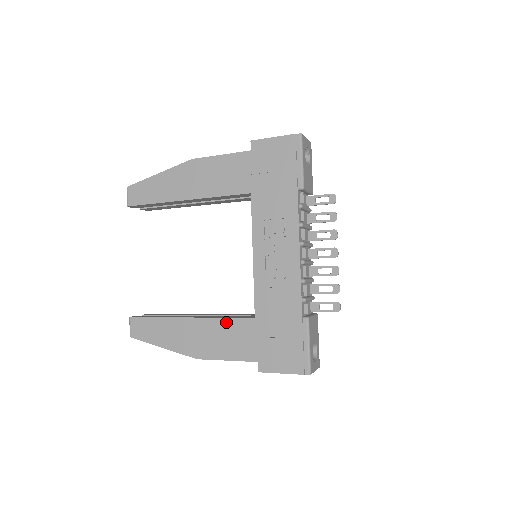
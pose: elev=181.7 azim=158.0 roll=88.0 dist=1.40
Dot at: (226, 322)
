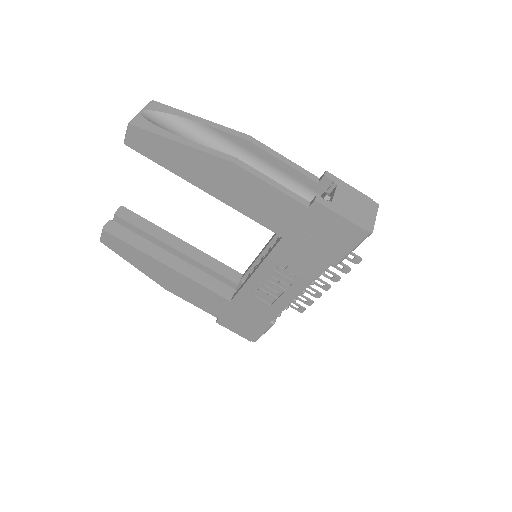
Dot at: (203, 289)
